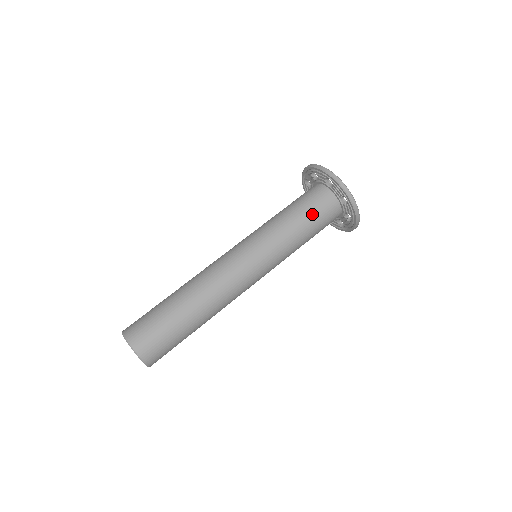
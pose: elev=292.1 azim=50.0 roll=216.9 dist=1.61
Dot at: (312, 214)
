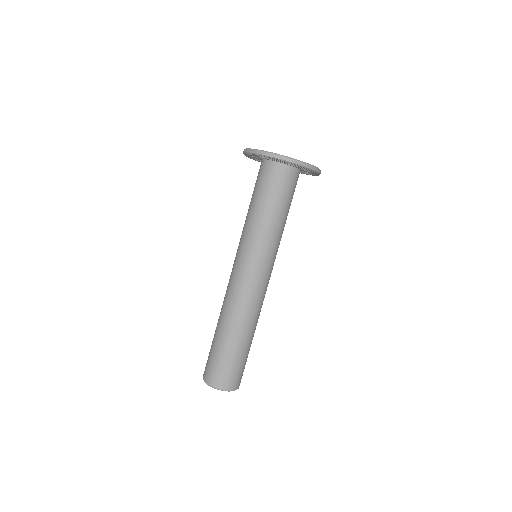
Dot at: (287, 199)
